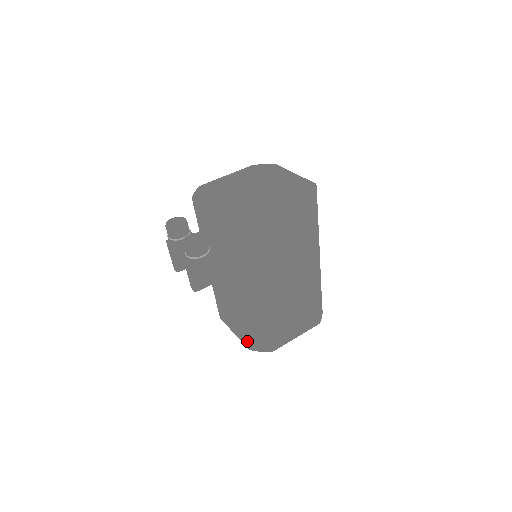
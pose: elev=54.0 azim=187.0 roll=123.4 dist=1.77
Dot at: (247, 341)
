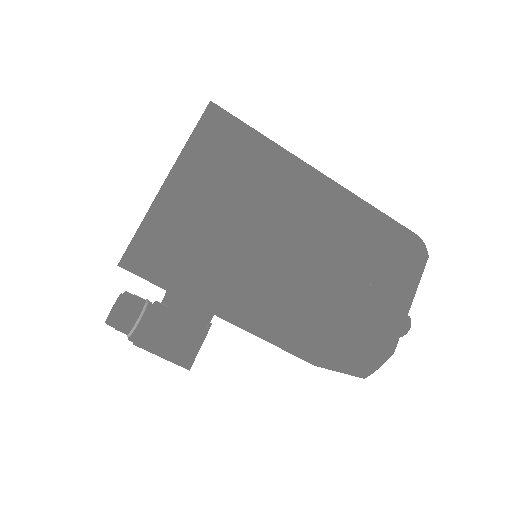
Dot at: (346, 370)
